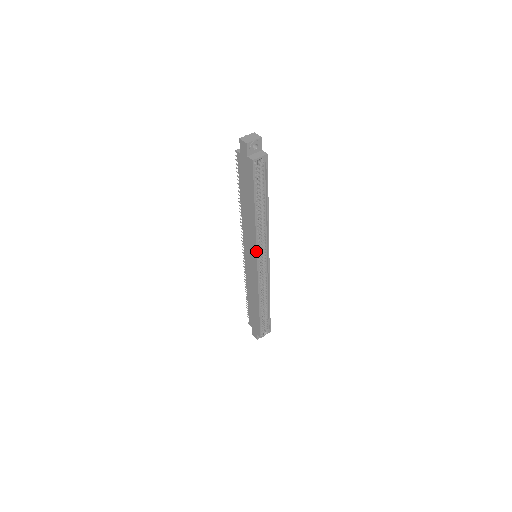
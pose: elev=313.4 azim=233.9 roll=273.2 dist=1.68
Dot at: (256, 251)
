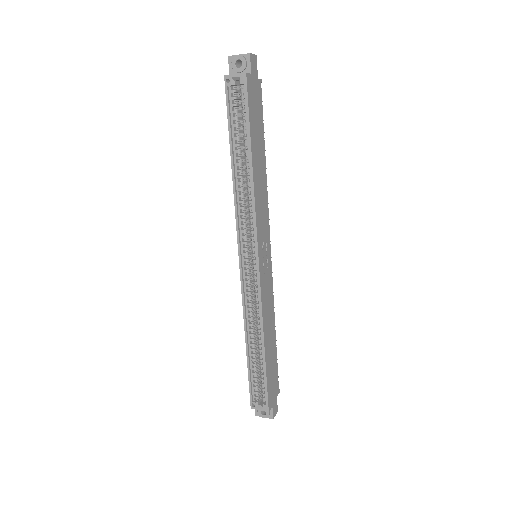
Dot at: (237, 232)
